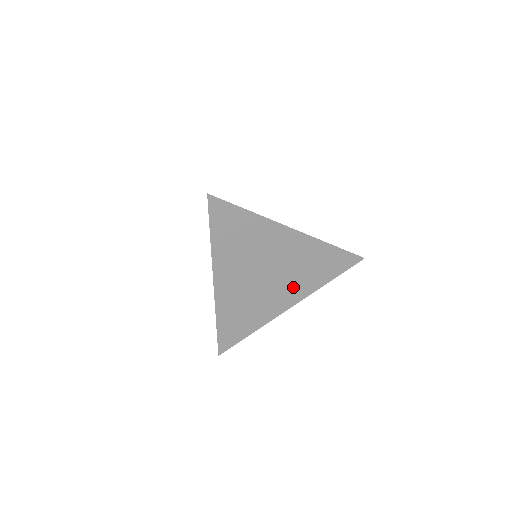
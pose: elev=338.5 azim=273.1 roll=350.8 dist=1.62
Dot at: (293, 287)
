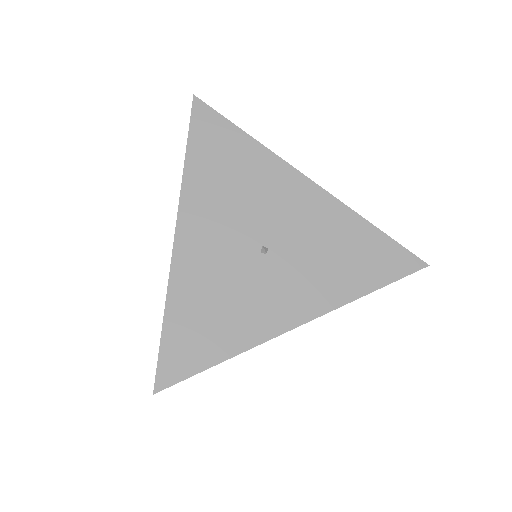
Dot at: (305, 284)
